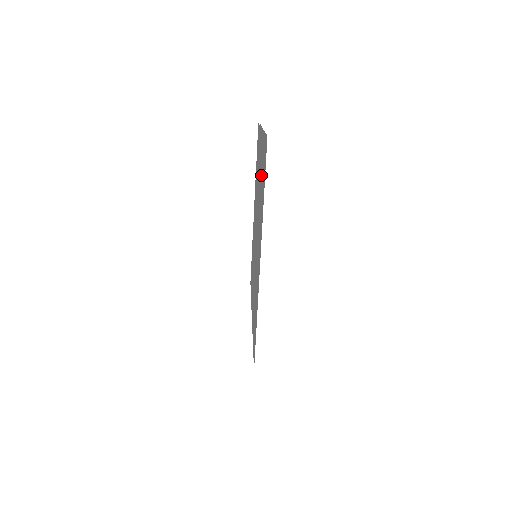
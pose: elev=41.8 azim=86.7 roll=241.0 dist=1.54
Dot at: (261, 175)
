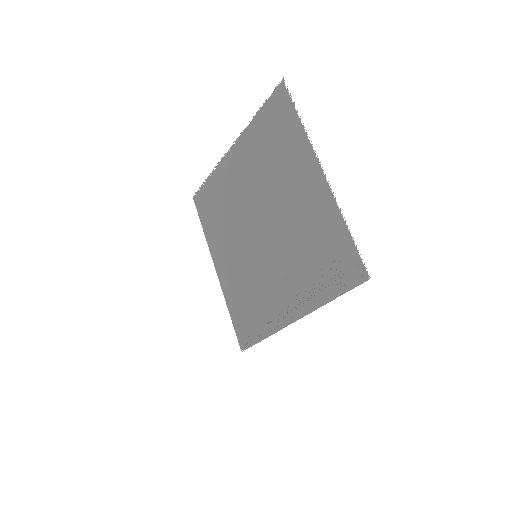
Dot at: (313, 237)
